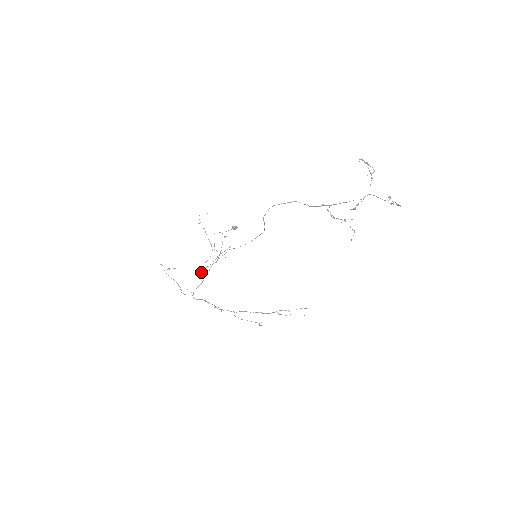
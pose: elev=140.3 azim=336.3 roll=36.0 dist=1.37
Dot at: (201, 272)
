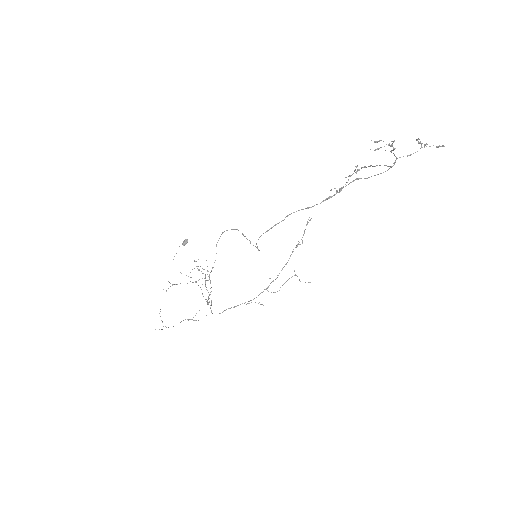
Dot at: occluded
